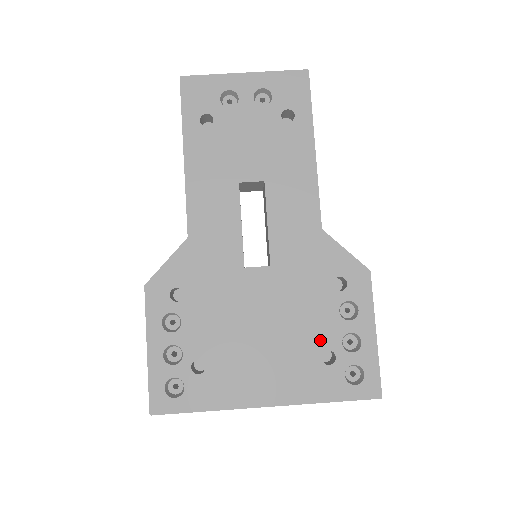
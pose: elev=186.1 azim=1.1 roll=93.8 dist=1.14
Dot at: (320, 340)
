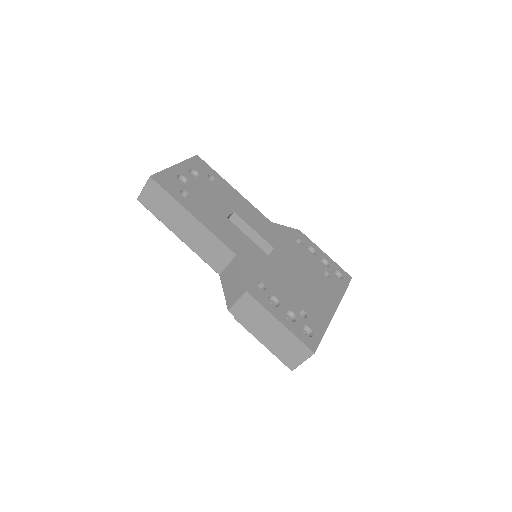
Dot at: (318, 269)
